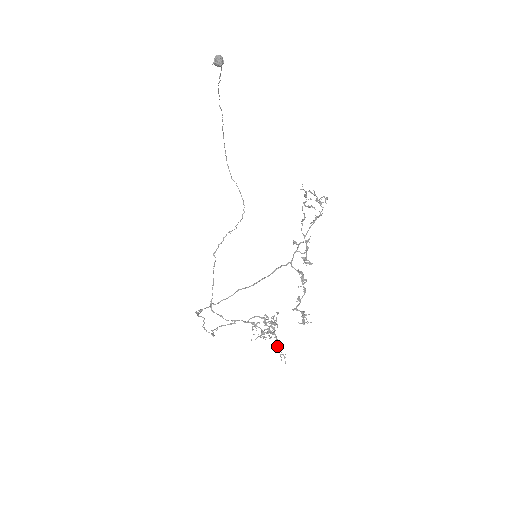
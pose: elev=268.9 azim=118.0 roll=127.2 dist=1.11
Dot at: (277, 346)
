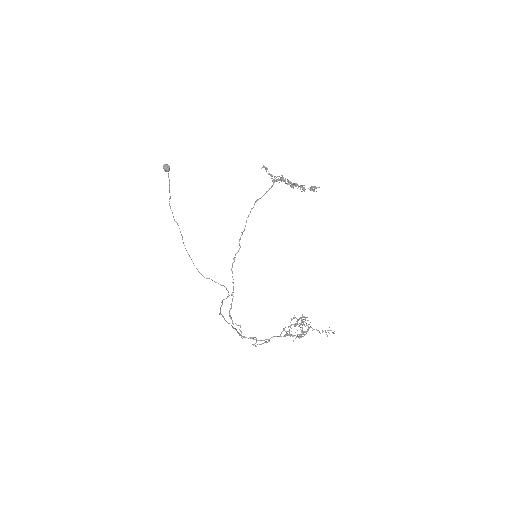
Dot at: occluded
